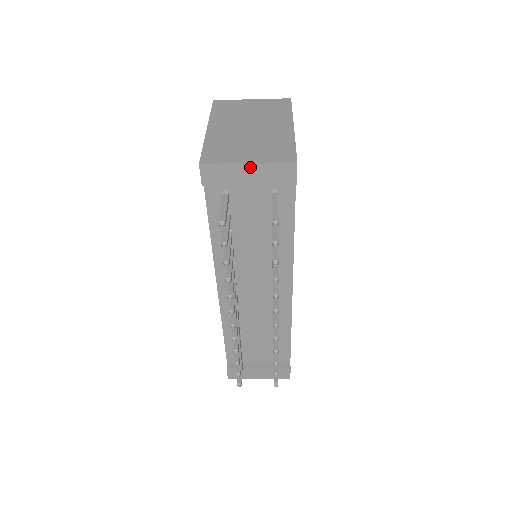
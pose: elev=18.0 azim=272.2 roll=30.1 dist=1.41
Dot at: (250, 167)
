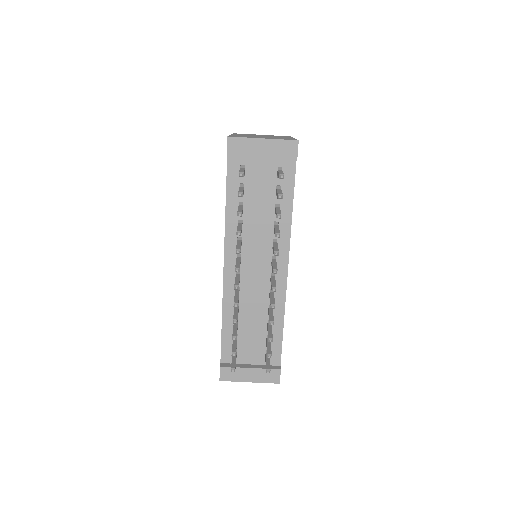
Dot at: (264, 142)
